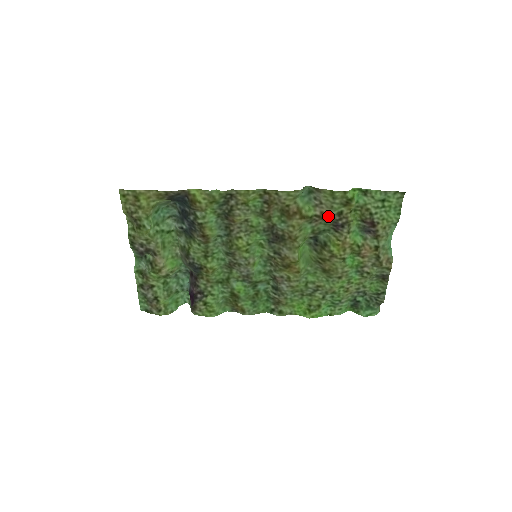
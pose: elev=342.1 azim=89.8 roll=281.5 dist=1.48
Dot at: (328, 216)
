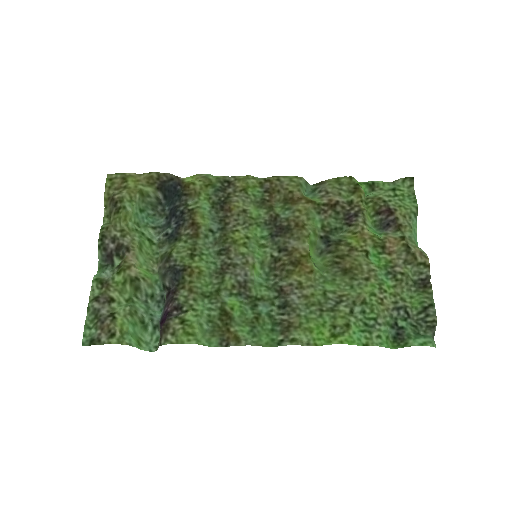
Dot at: (337, 202)
